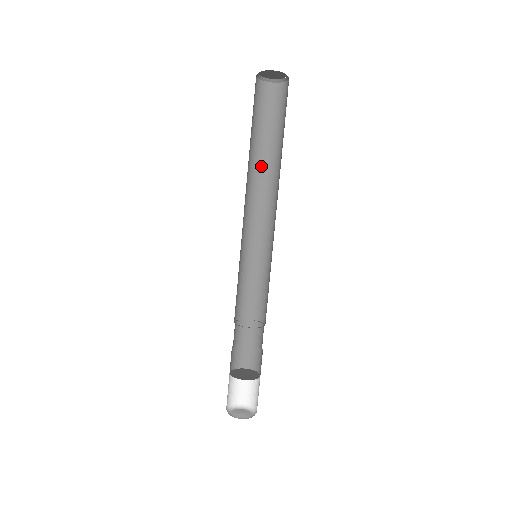
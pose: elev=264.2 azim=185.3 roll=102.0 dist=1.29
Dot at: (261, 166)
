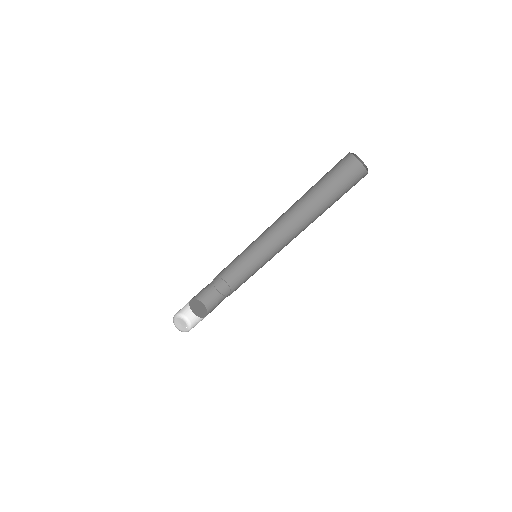
Dot at: (298, 201)
